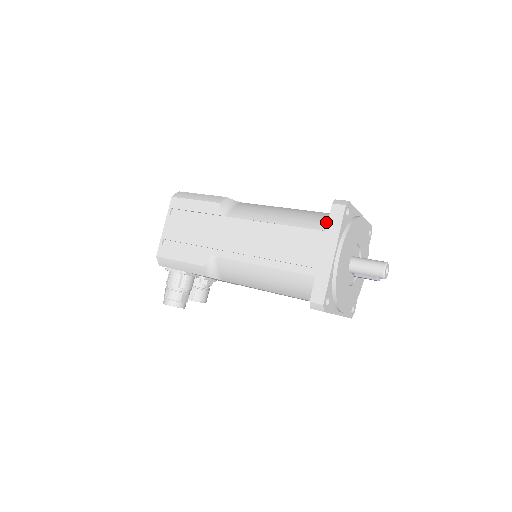
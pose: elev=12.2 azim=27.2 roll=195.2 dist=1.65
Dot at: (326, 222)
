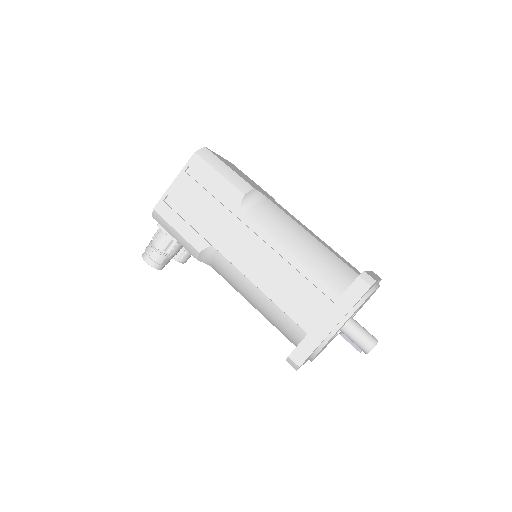
Dot at: (342, 283)
